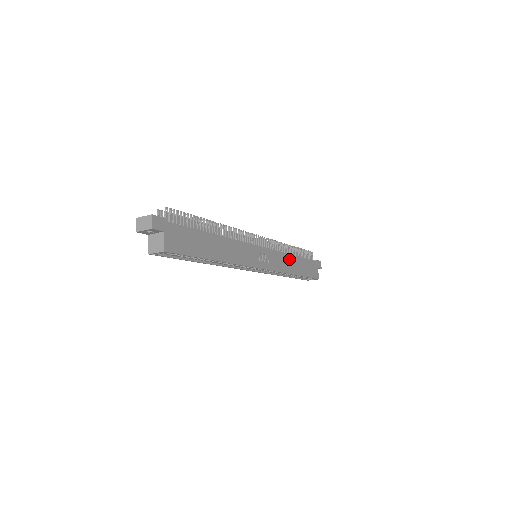
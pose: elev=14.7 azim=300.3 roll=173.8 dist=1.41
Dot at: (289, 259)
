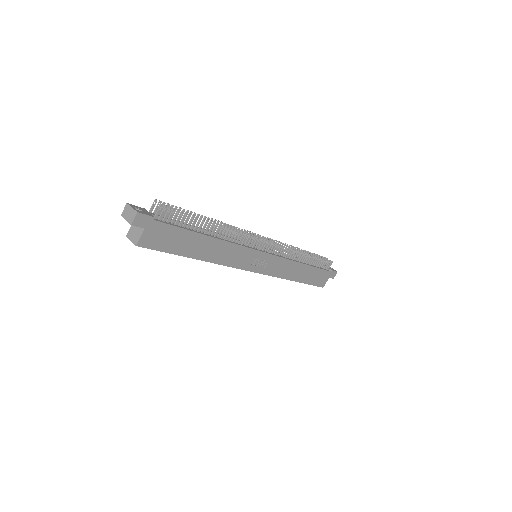
Dot at: (295, 266)
